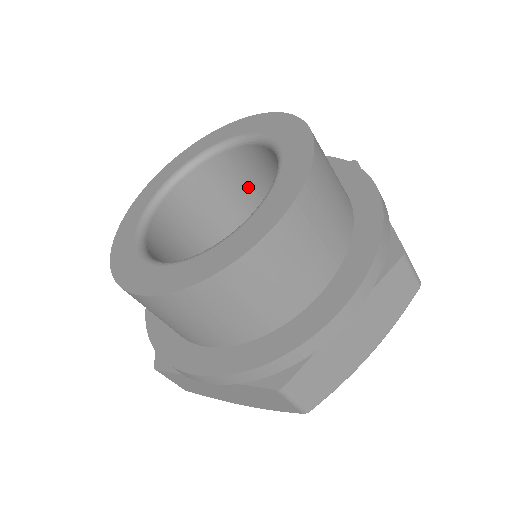
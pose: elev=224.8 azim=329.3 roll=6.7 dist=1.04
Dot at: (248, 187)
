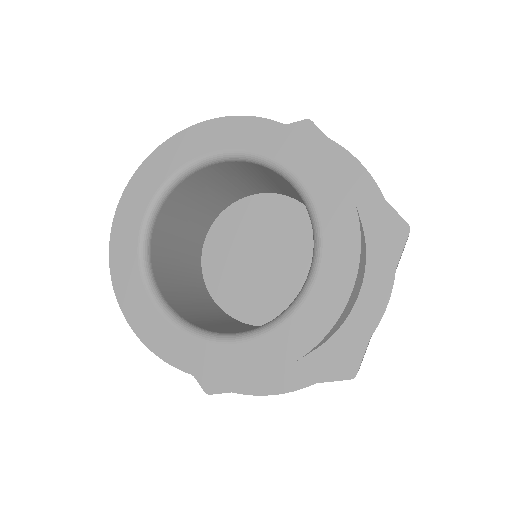
Dot at: (217, 186)
